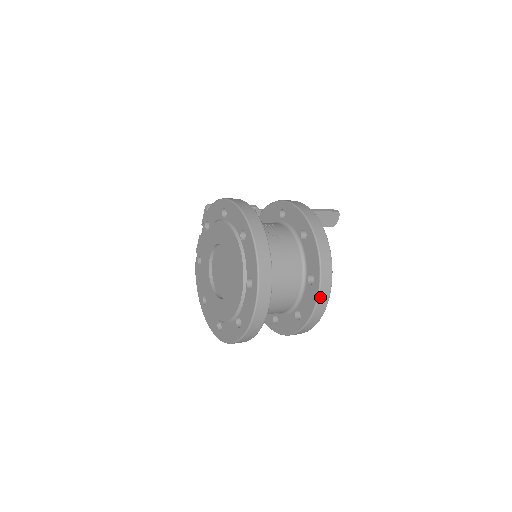
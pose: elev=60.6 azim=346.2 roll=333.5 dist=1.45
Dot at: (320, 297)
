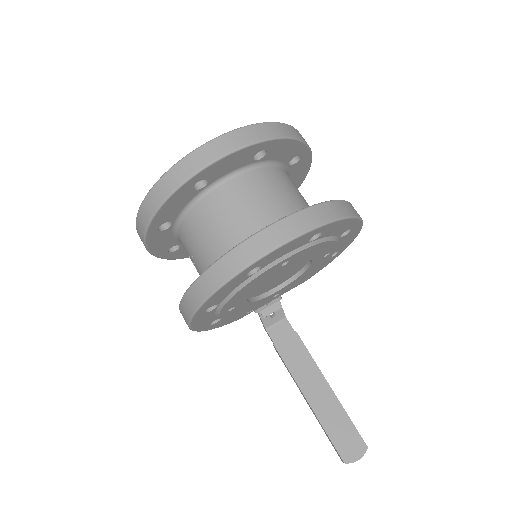
Dot at: (296, 216)
